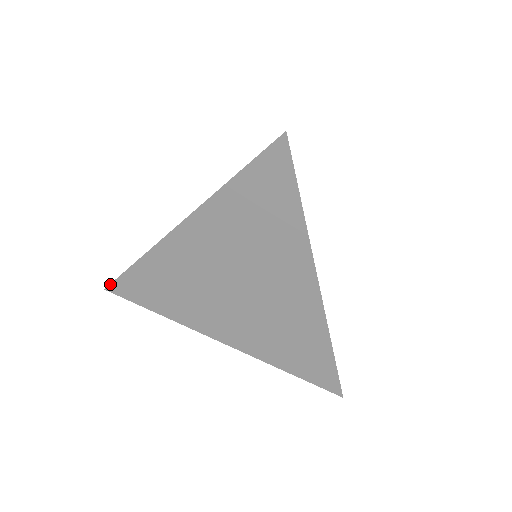
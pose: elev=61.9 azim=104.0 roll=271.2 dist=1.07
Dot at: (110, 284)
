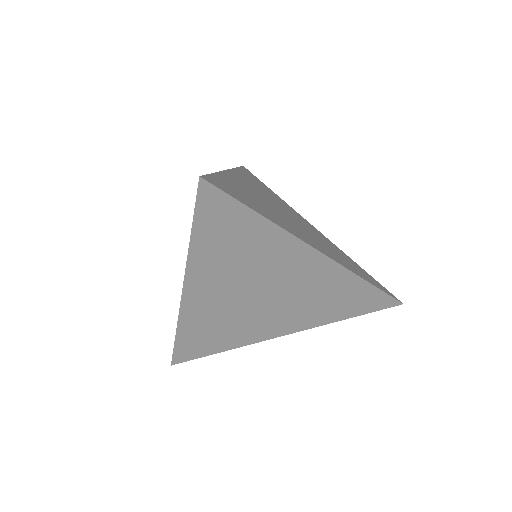
Dot at: (172, 360)
